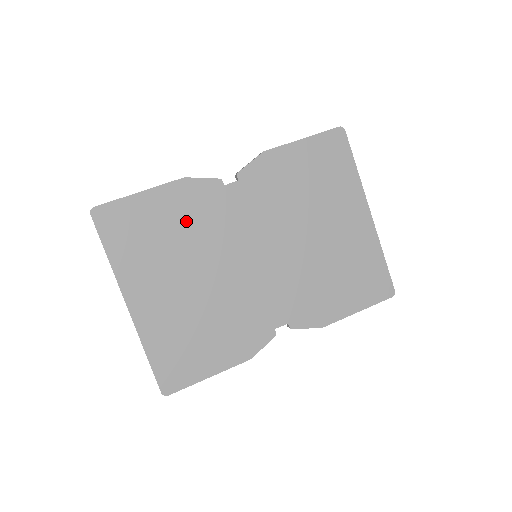
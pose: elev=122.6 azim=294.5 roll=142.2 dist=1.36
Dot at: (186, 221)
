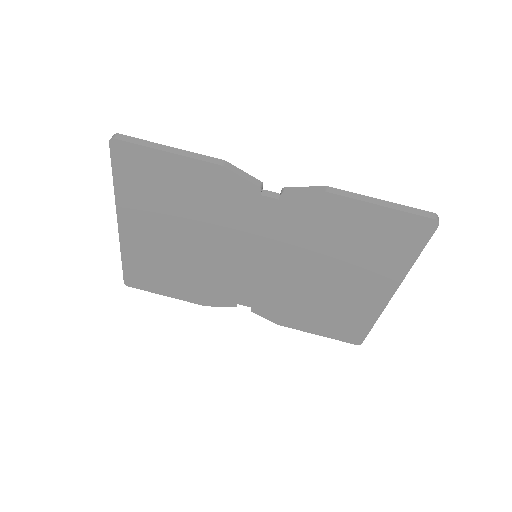
Dot at: (203, 200)
